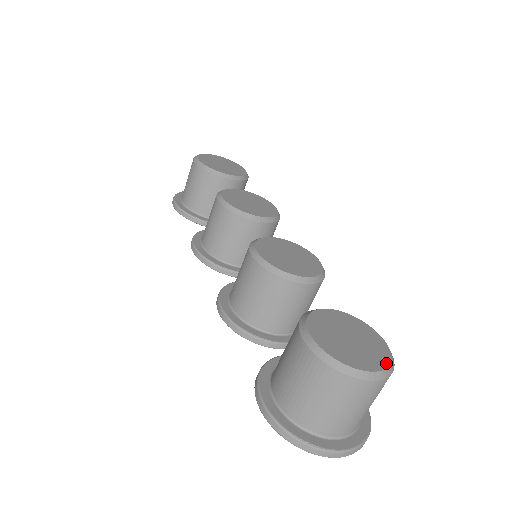
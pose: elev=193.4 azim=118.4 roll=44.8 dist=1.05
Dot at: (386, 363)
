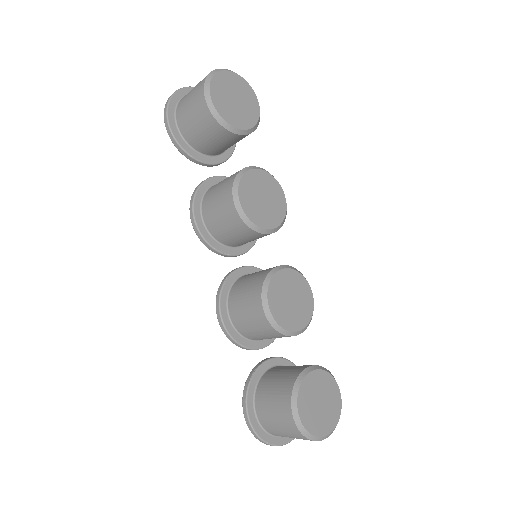
Dot at: (337, 420)
